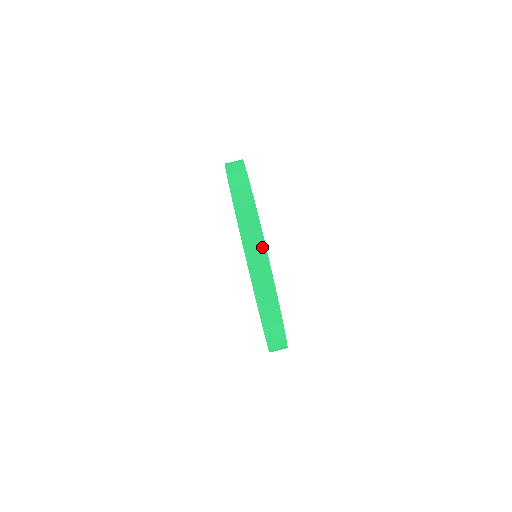
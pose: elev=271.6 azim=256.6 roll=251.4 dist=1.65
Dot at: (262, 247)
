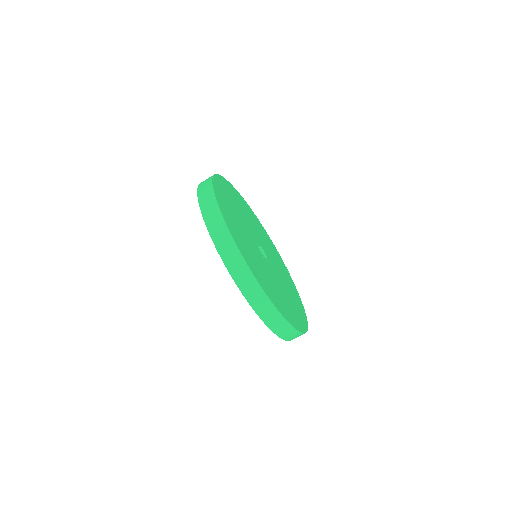
Dot at: (282, 321)
